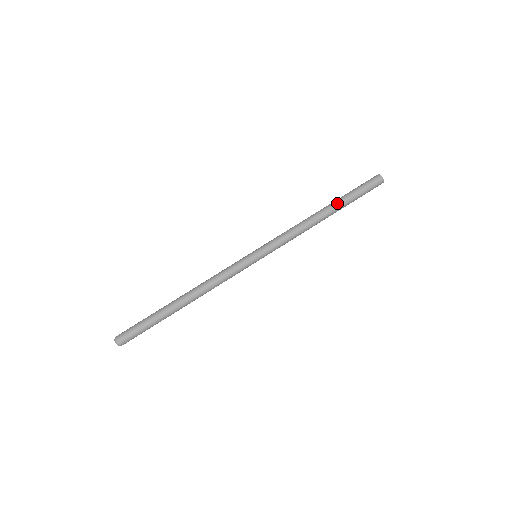
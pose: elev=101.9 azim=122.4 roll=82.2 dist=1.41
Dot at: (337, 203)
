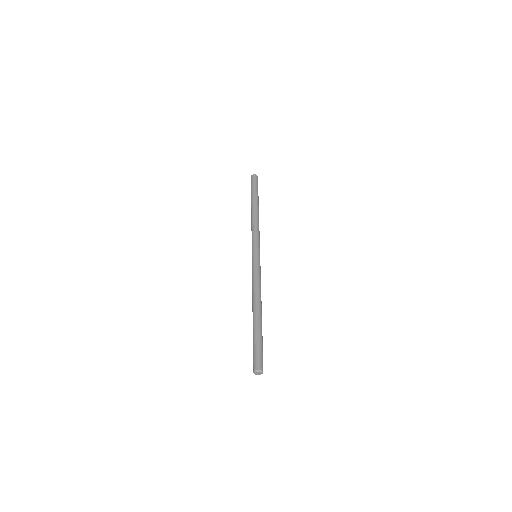
Dot at: (255, 200)
